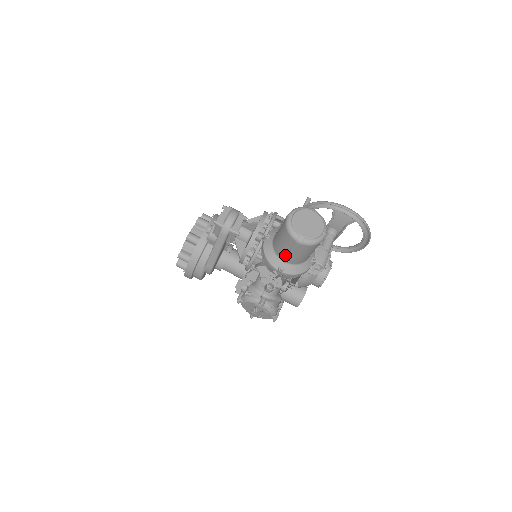
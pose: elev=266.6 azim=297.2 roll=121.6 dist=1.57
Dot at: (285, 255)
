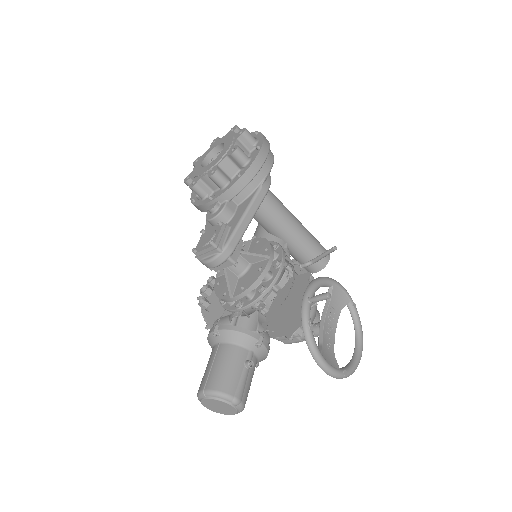
Dot at: occluded
